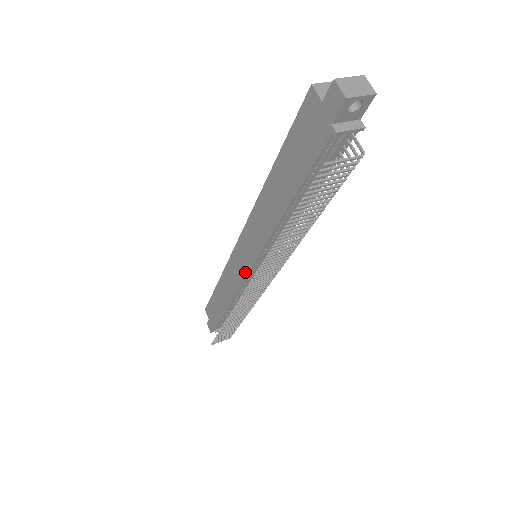
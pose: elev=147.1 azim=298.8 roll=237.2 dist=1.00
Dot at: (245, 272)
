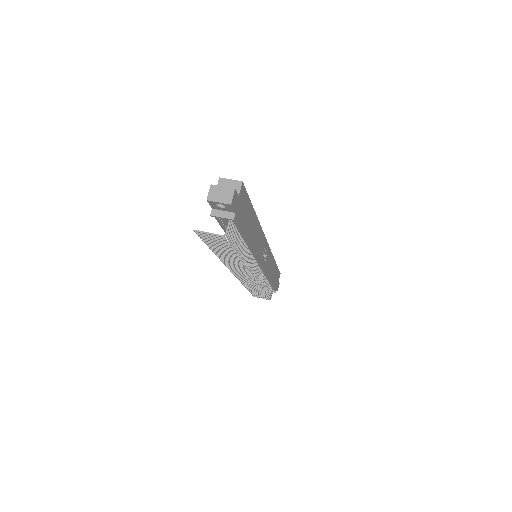
Dot at: occluded
